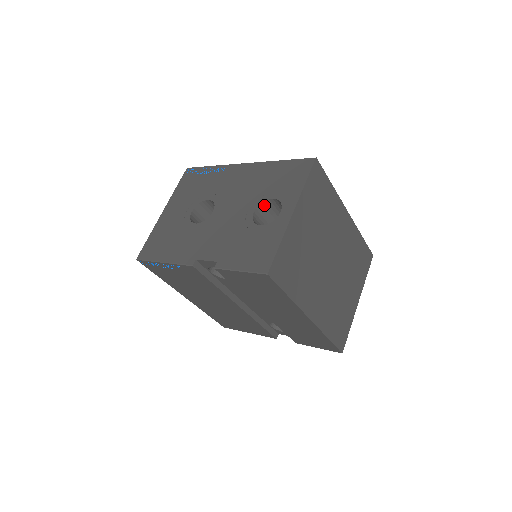
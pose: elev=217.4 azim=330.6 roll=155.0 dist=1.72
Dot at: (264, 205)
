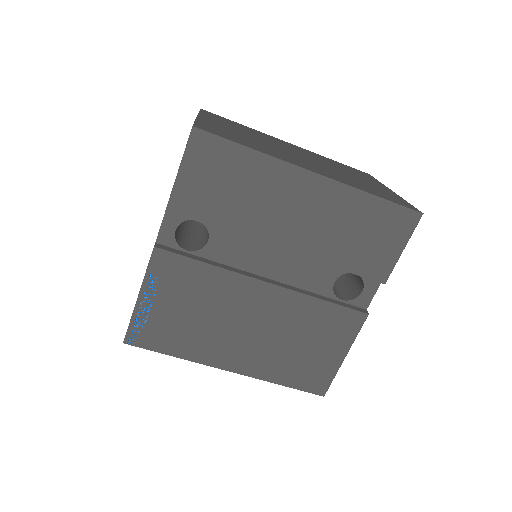
Dot at: occluded
